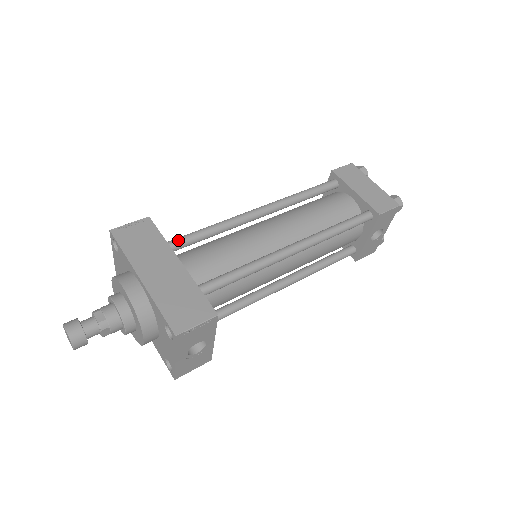
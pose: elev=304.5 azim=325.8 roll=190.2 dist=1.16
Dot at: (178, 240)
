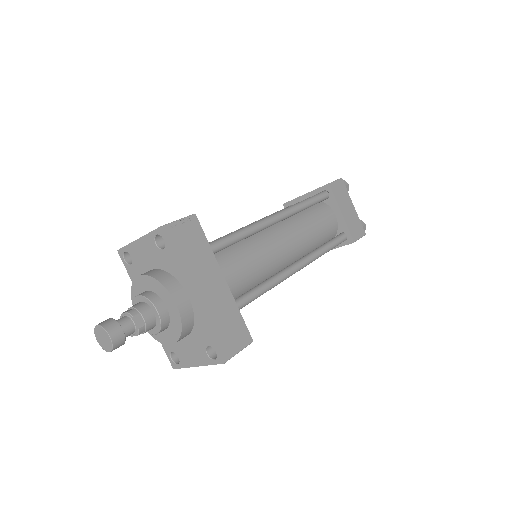
Dot at: (217, 246)
